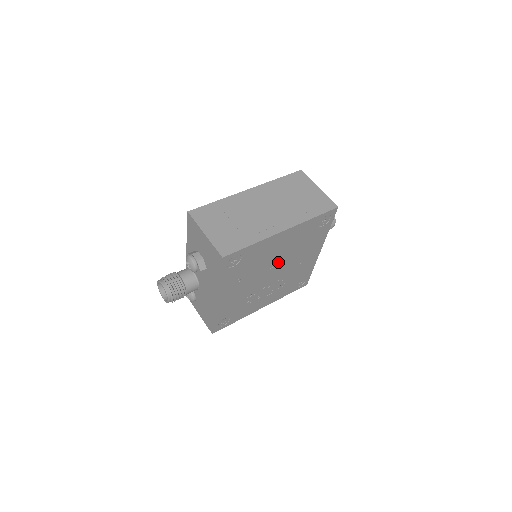
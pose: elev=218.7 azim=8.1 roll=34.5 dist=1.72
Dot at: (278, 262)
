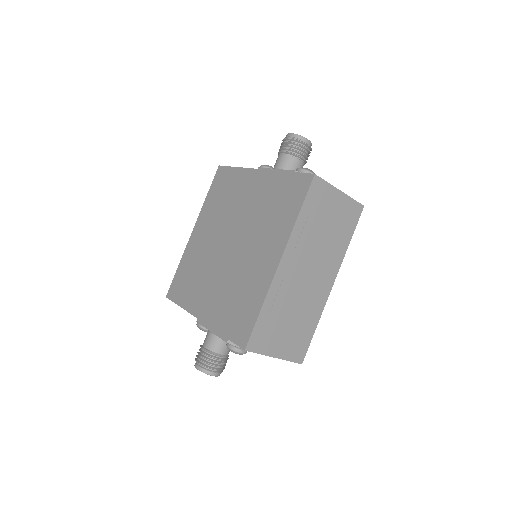
Dot at: occluded
